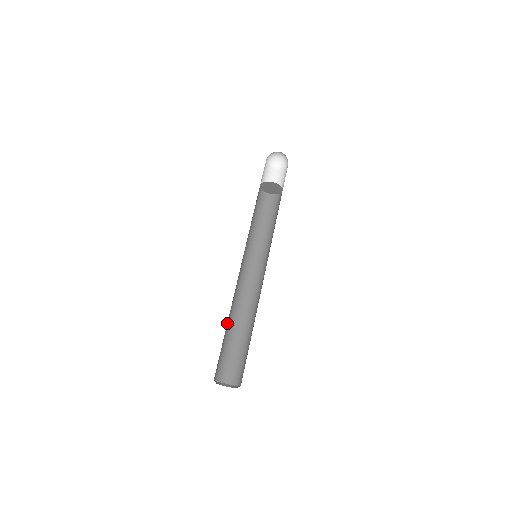
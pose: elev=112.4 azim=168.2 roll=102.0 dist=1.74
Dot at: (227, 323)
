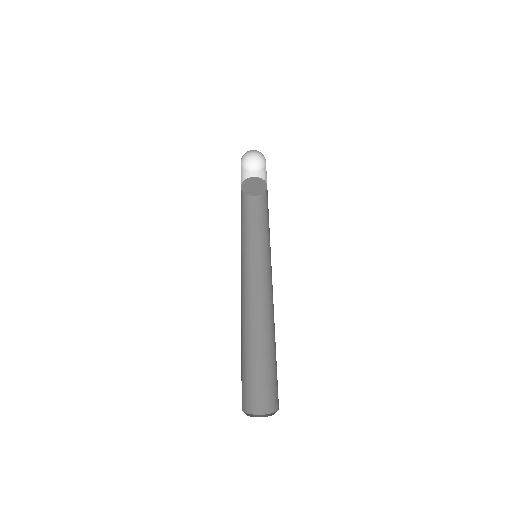
Dot at: occluded
